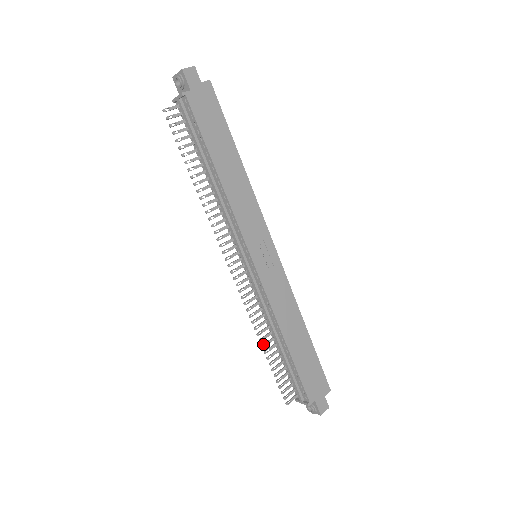
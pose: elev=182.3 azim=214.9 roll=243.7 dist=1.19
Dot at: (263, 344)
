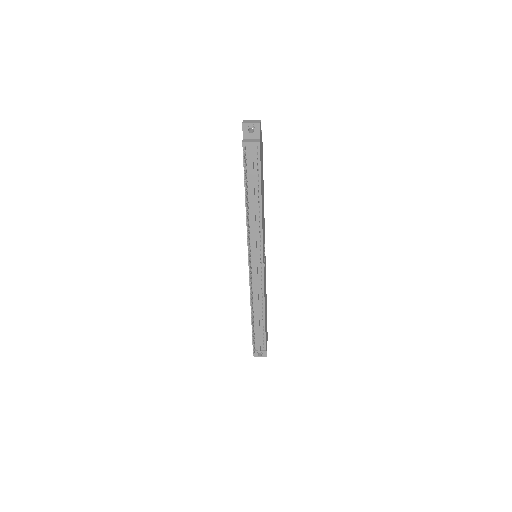
Dot at: (252, 317)
